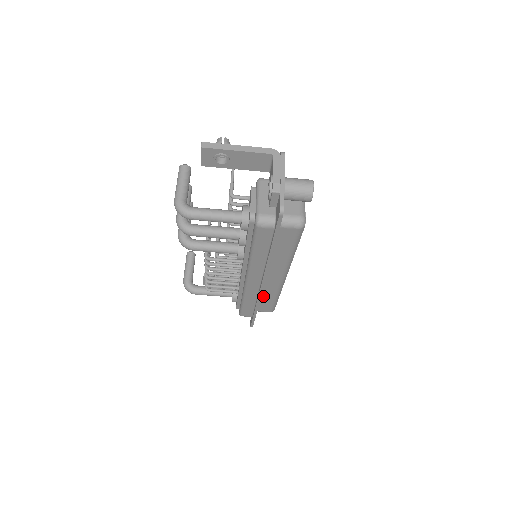
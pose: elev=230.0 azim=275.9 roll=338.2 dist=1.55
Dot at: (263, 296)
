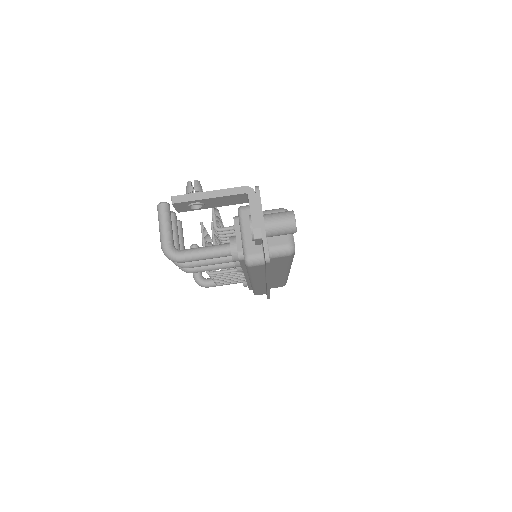
Dot at: (272, 283)
